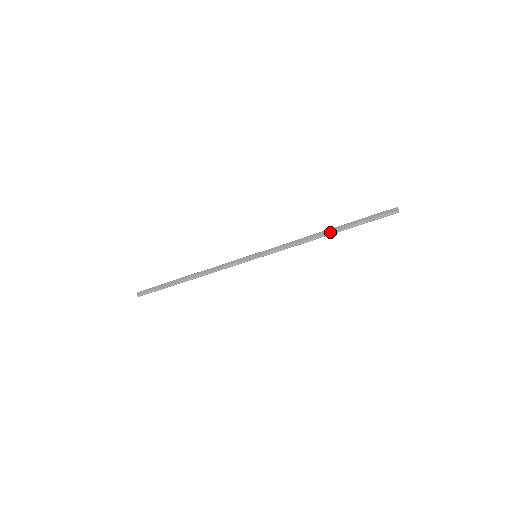
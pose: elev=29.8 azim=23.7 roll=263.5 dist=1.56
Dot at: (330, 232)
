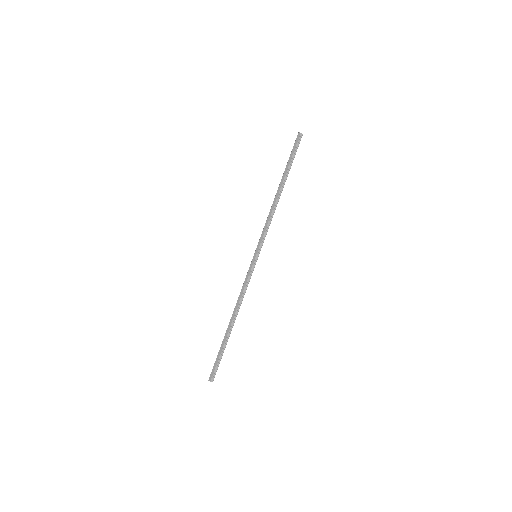
Dot at: (281, 188)
